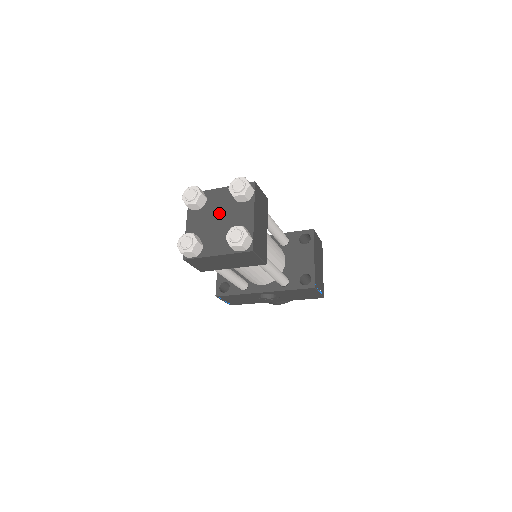
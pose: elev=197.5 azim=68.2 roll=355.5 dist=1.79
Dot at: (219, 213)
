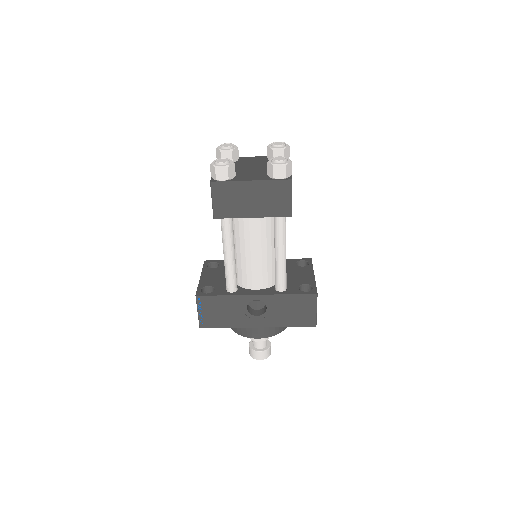
Dot at: (252, 165)
